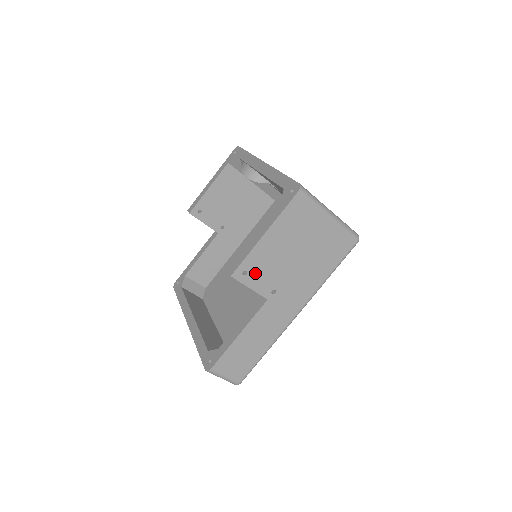
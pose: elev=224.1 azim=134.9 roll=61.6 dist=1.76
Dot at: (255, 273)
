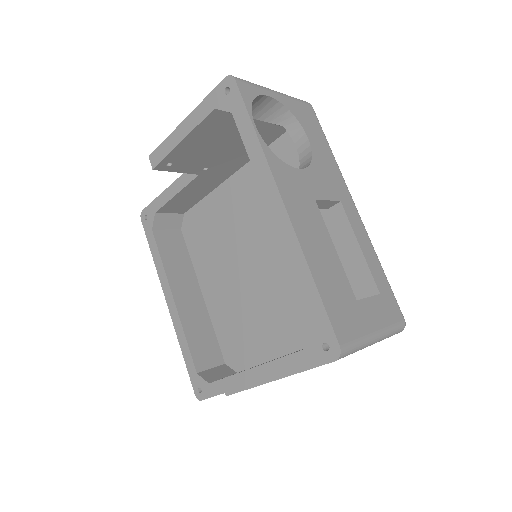
Dot at: occluded
